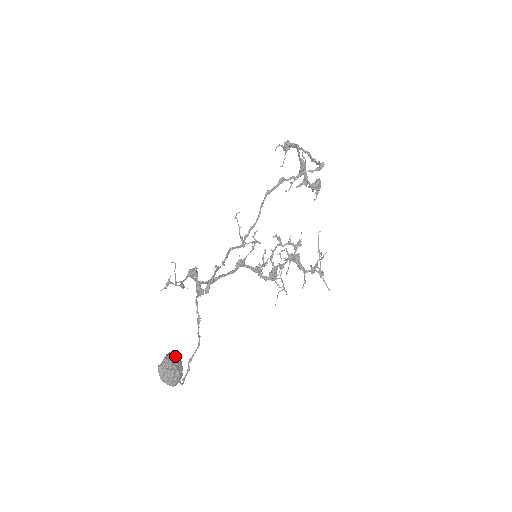
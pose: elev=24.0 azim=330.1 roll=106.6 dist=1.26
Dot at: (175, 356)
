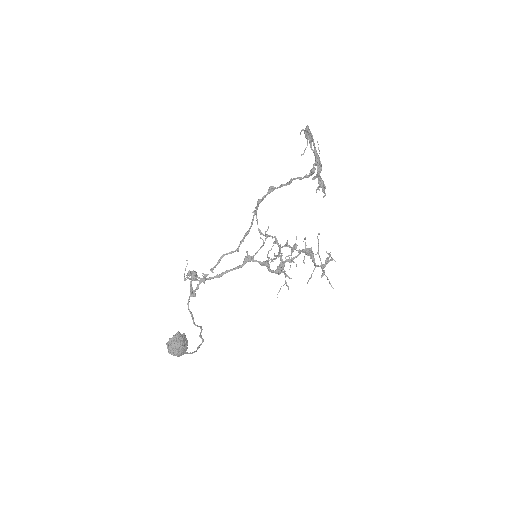
Dot at: (177, 338)
